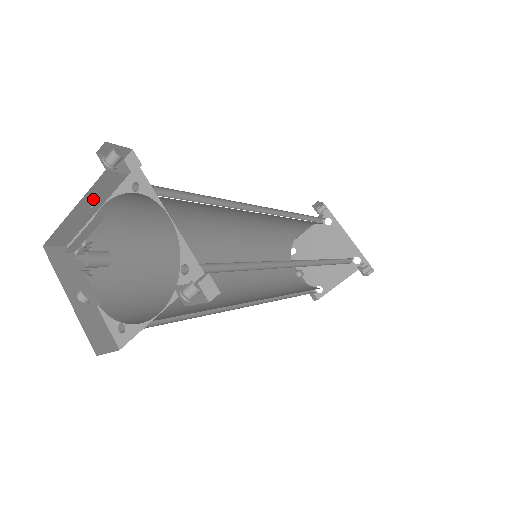
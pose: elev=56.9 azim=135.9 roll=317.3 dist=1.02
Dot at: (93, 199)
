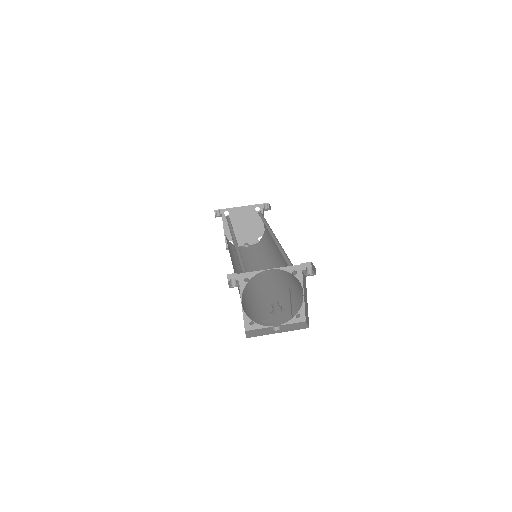
Dot at: (241, 302)
